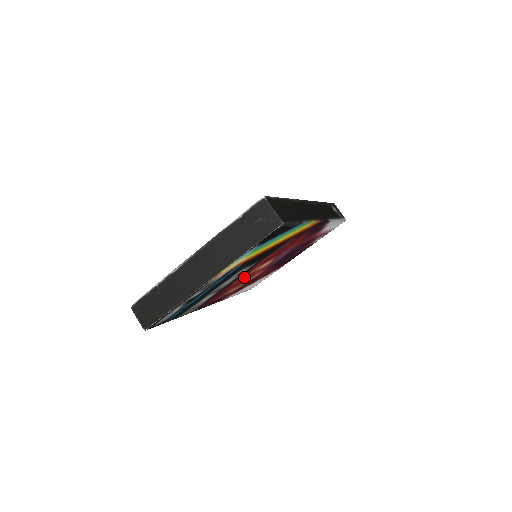
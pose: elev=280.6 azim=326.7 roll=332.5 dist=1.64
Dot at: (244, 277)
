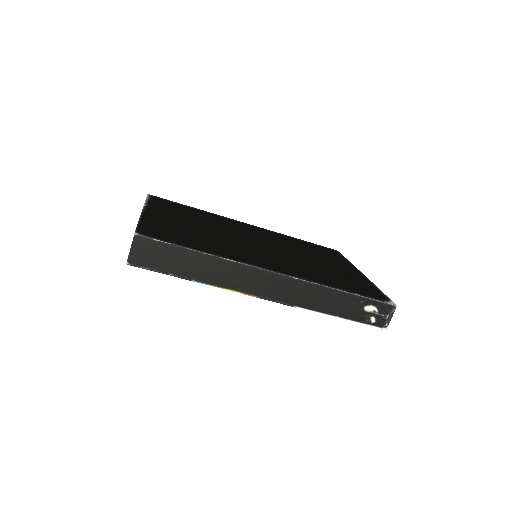
Dot at: occluded
